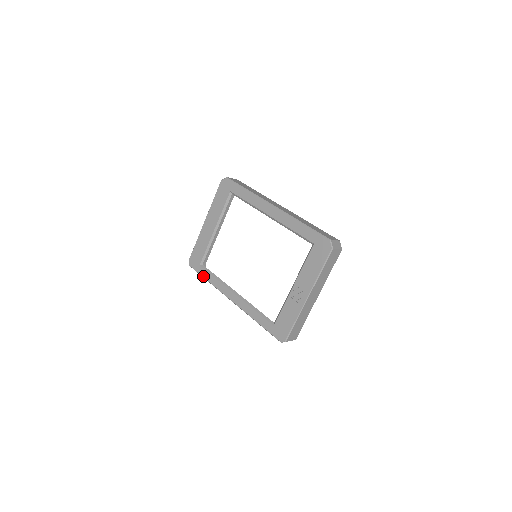
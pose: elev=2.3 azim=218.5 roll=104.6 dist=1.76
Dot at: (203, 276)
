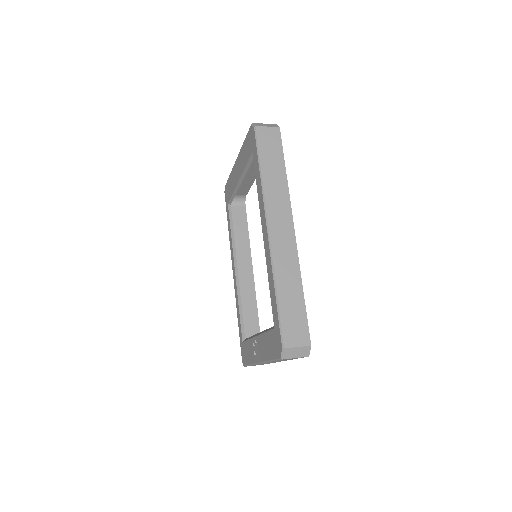
Dot at: (227, 219)
